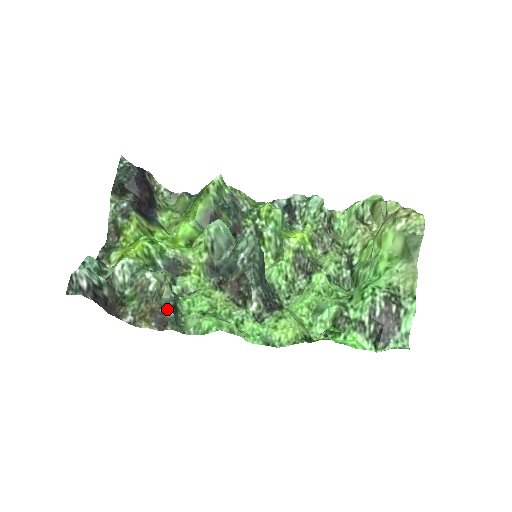
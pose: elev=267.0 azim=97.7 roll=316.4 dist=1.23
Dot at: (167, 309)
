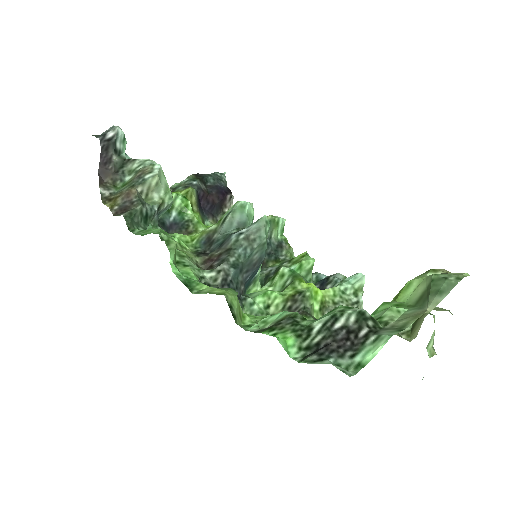
Dot at: (140, 202)
